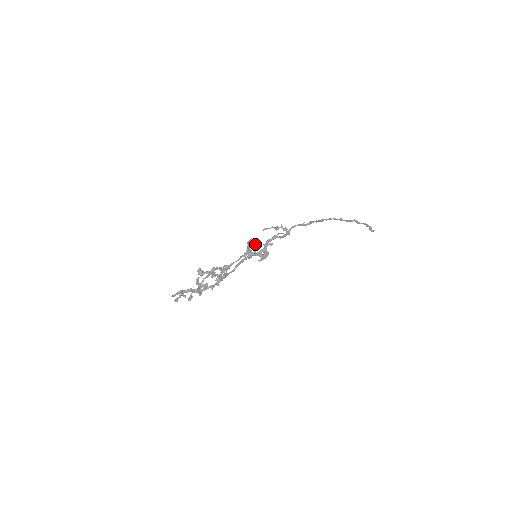
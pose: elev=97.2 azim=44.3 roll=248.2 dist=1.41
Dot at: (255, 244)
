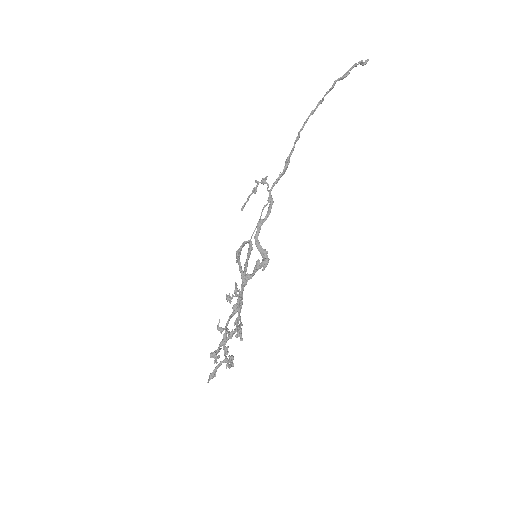
Dot at: (245, 243)
